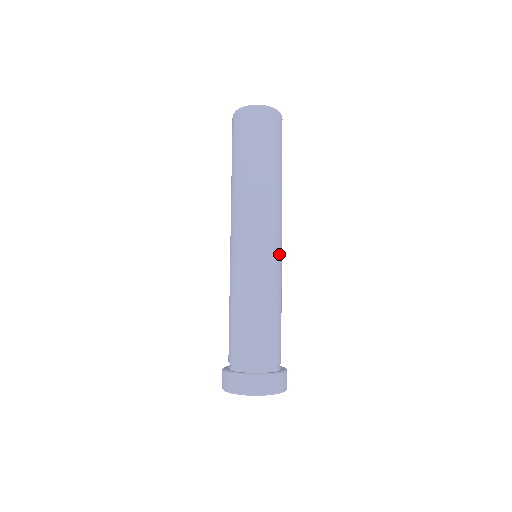
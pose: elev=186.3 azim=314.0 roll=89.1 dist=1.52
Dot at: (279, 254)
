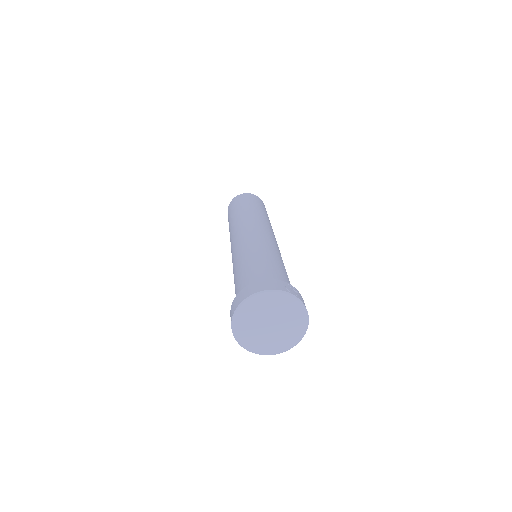
Dot at: (275, 242)
